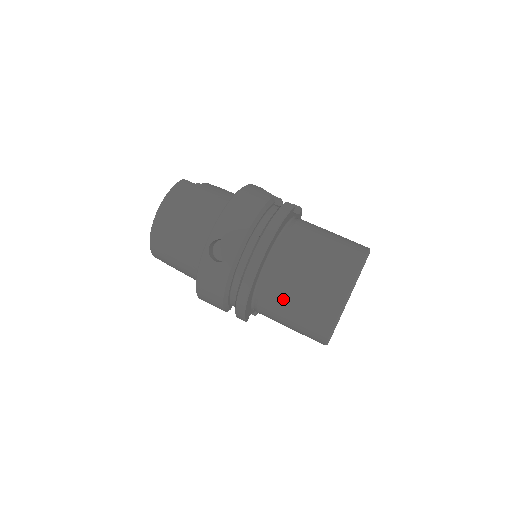
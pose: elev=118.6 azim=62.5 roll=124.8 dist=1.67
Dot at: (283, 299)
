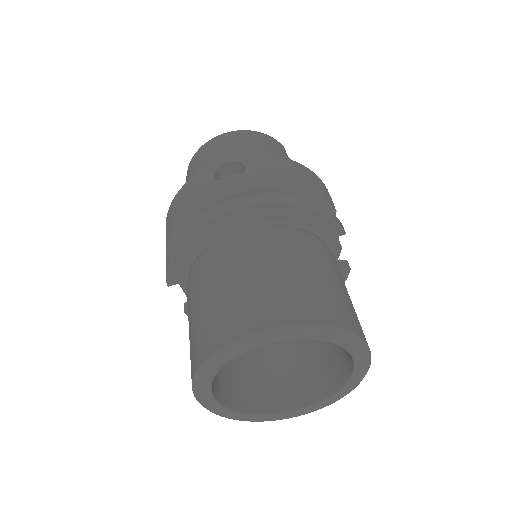
Dot at: (219, 270)
